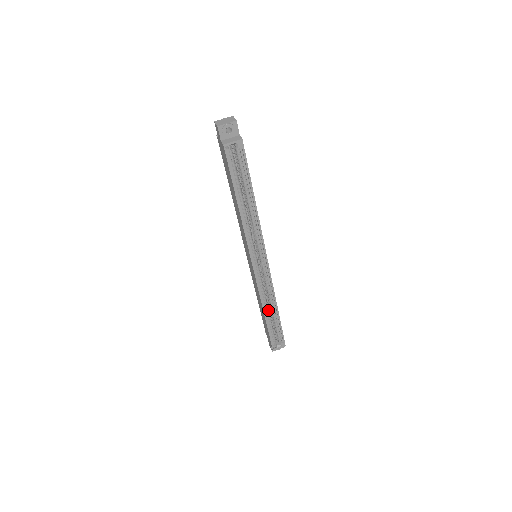
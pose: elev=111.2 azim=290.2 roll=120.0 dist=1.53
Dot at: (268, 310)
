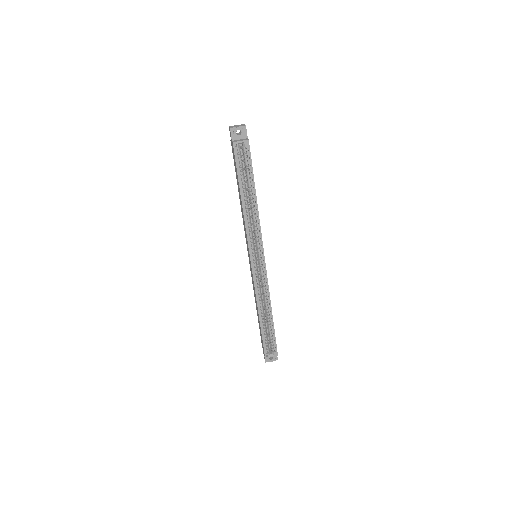
Dot at: (263, 312)
